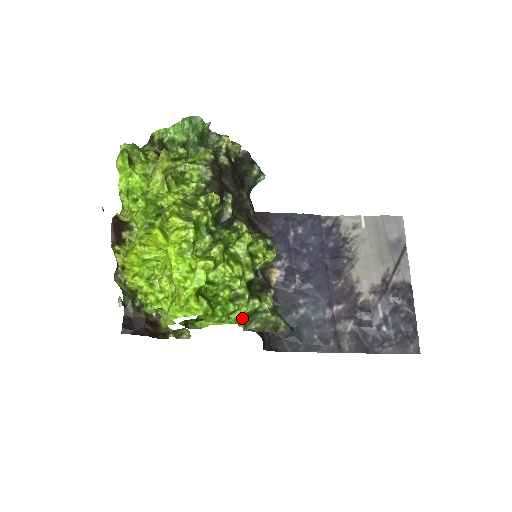
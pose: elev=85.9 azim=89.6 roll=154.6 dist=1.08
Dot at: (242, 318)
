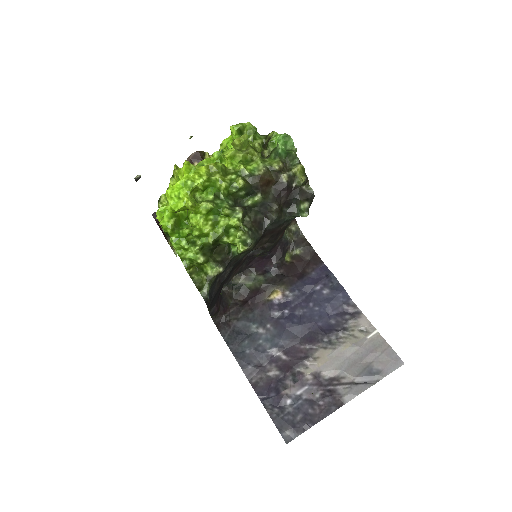
Dot at: (184, 256)
